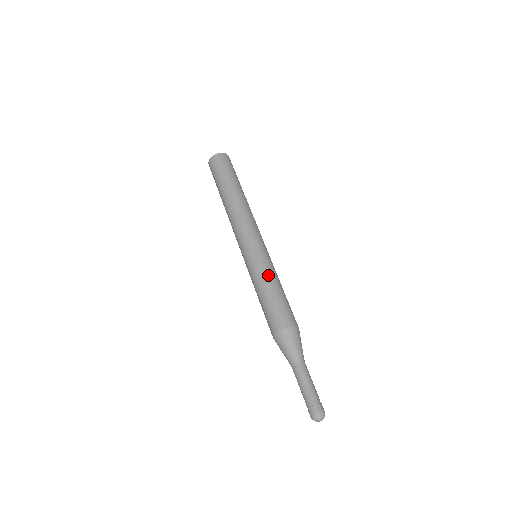
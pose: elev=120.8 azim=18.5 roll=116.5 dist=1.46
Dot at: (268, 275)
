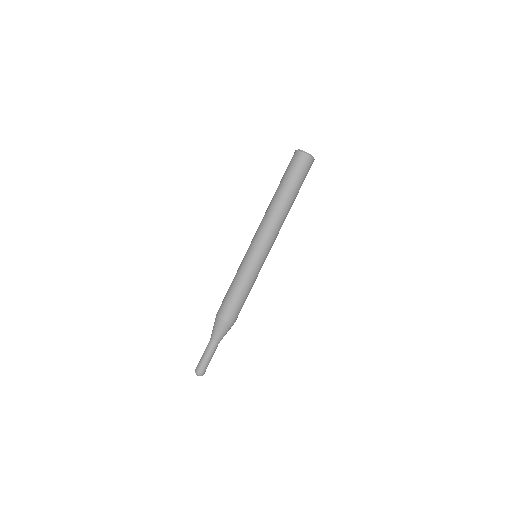
Dot at: (252, 283)
